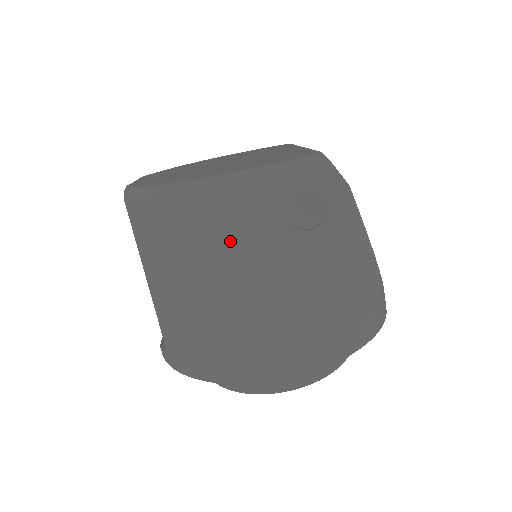
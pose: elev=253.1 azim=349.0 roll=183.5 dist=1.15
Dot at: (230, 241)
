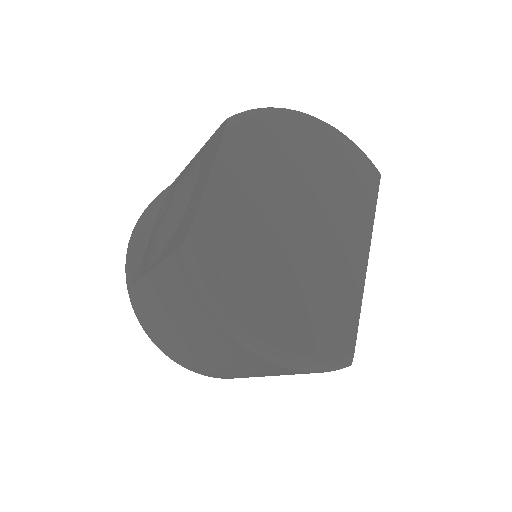
Dot at: (235, 359)
